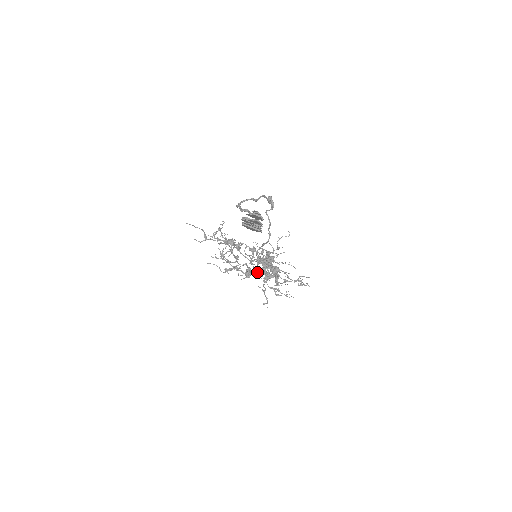
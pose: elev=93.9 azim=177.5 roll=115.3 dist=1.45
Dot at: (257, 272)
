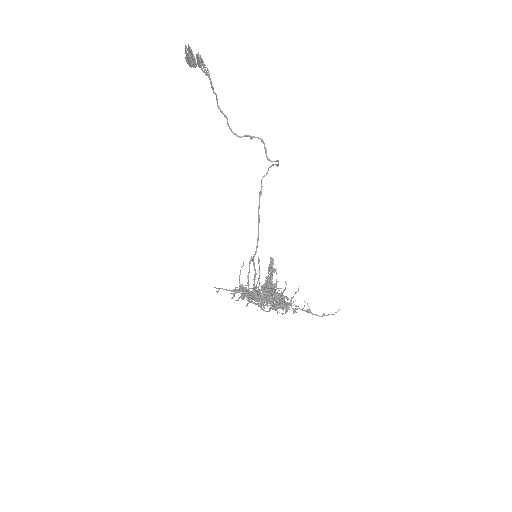
Dot at: (258, 304)
